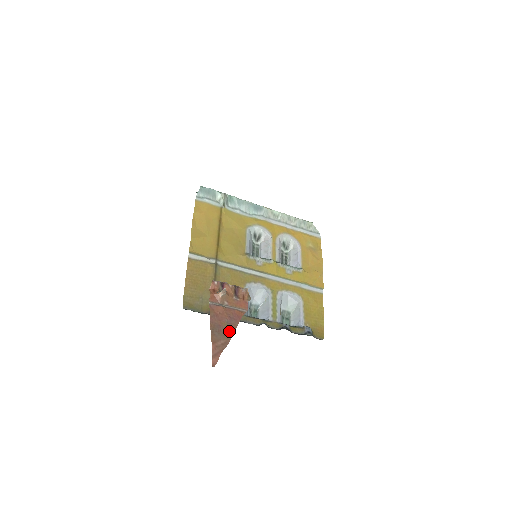
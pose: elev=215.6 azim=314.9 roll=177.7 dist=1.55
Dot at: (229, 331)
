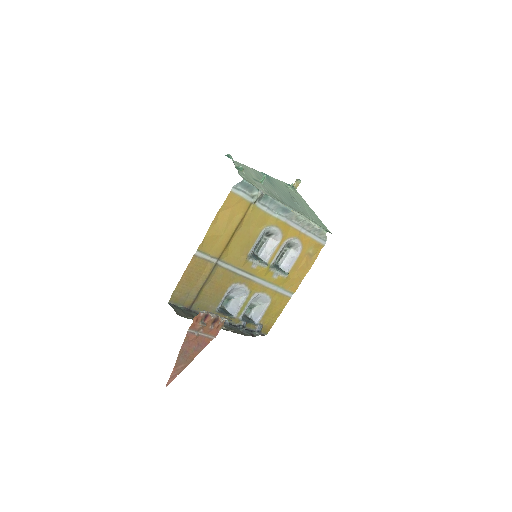
Dot at: (192, 357)
